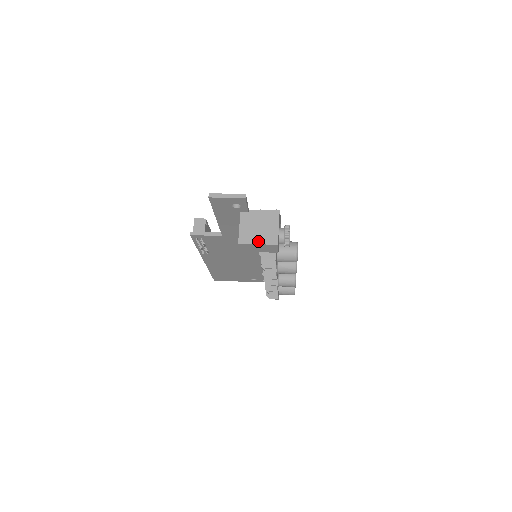
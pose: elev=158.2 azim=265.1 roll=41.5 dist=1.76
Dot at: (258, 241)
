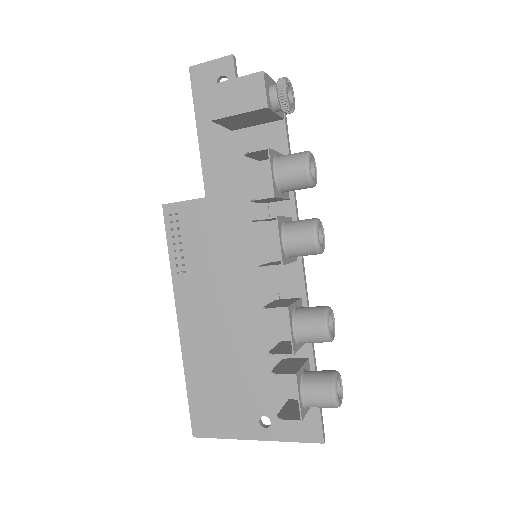
Dot at: (236, 80)
